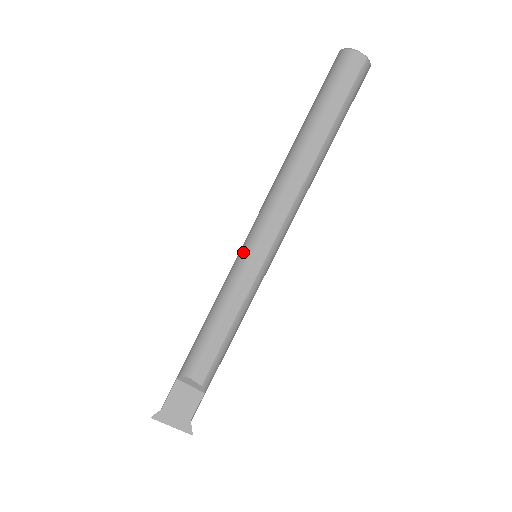
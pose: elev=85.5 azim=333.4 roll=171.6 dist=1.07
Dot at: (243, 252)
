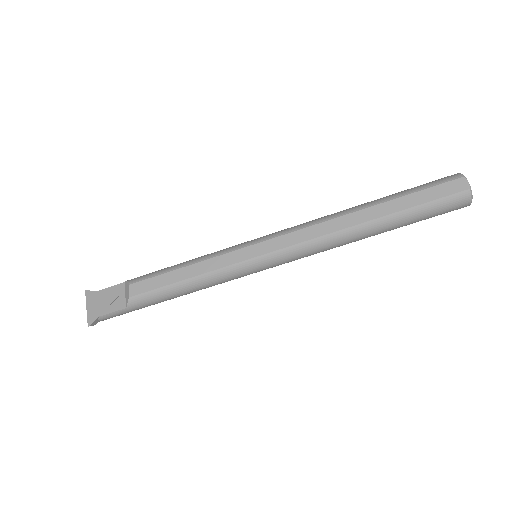
Dot at: (249, 241)
